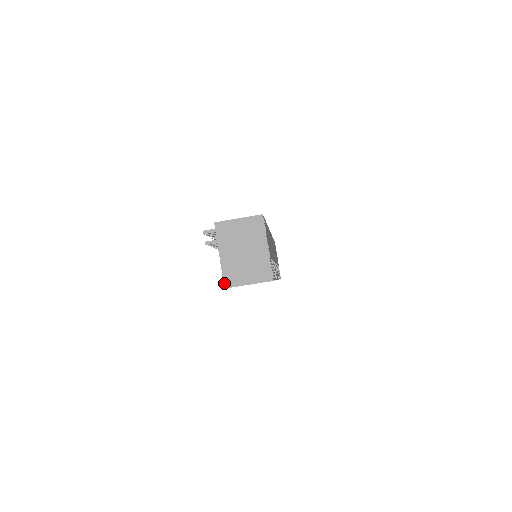
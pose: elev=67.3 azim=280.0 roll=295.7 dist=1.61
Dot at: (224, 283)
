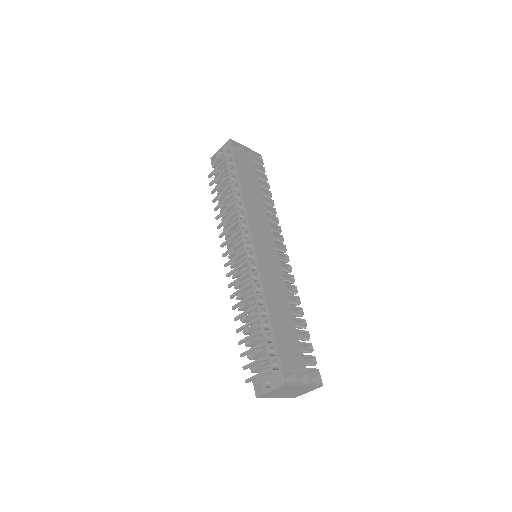
Dot at: occluded
